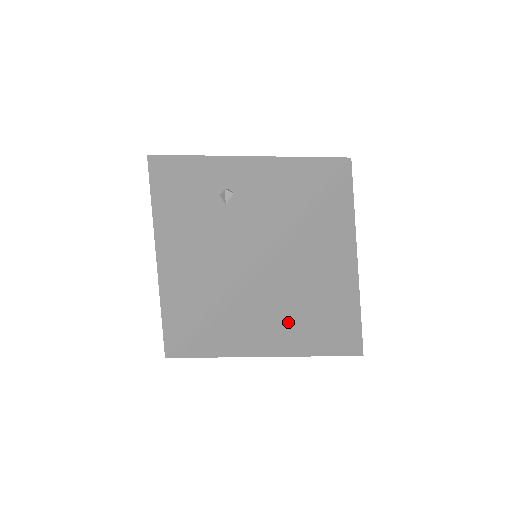
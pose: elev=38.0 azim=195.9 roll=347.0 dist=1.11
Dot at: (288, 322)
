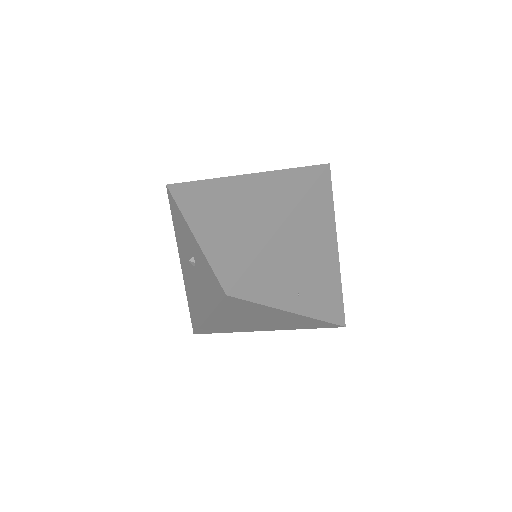
Dot at: (259, 325)
